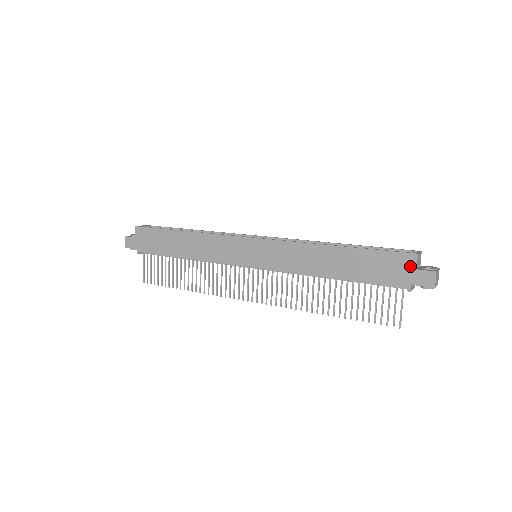
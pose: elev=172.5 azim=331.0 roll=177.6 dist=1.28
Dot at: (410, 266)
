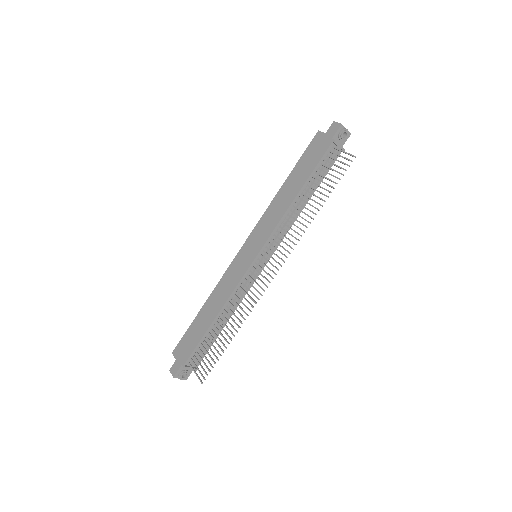
Dot at: (322, 137)
